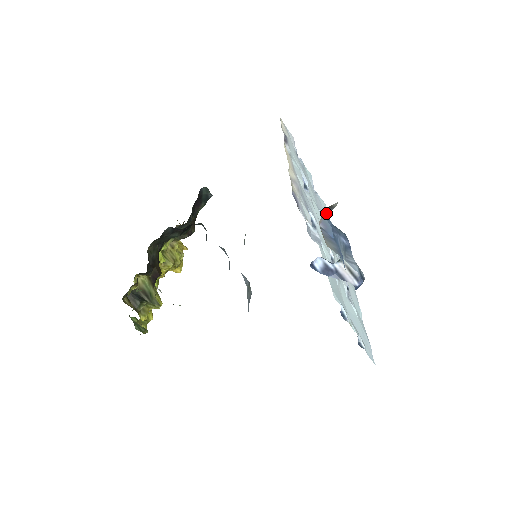
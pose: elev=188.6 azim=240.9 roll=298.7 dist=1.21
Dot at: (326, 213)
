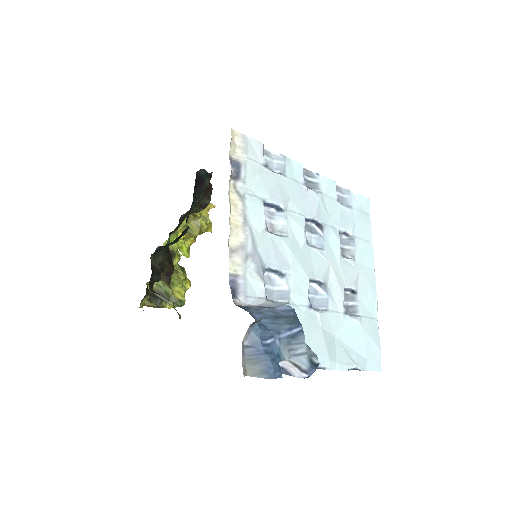
Dot at: (253, 325)
